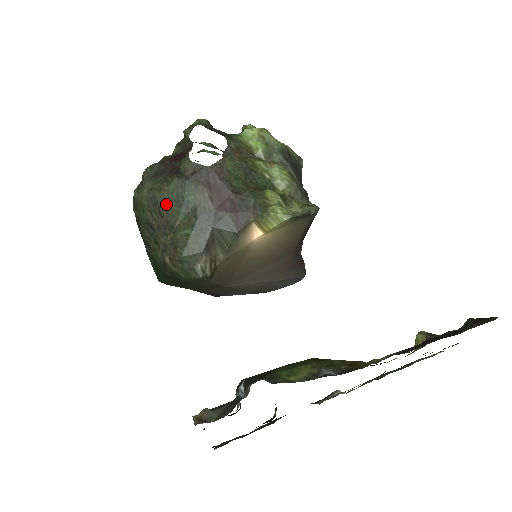
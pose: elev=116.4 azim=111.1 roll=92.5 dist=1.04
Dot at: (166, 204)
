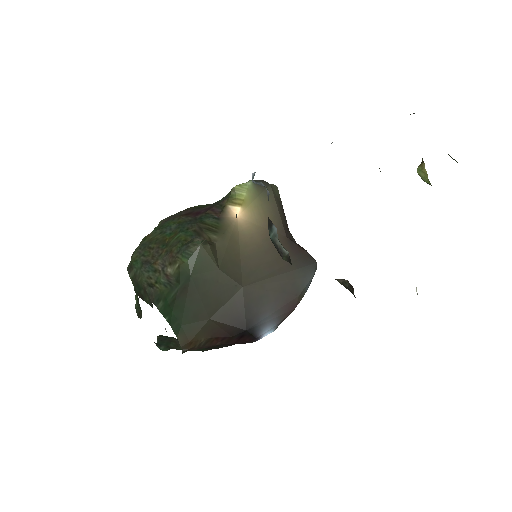
Dot at: (153, 240)
